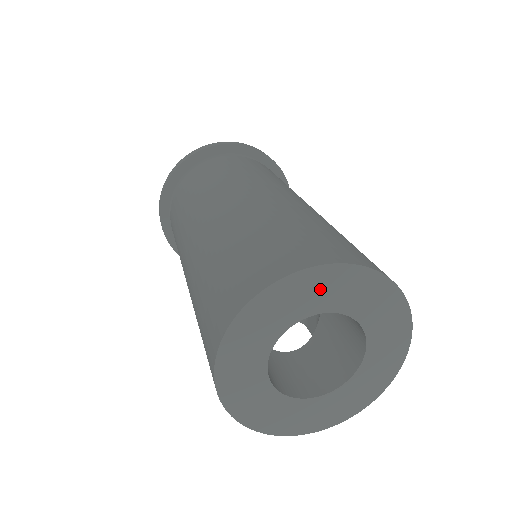
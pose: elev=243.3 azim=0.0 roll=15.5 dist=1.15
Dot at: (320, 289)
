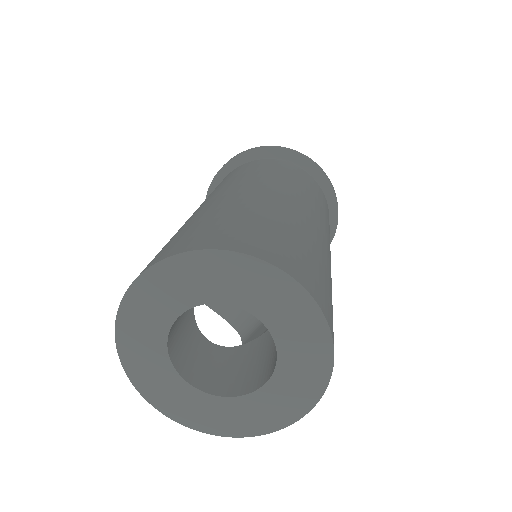
Dot at: (271, 295)
